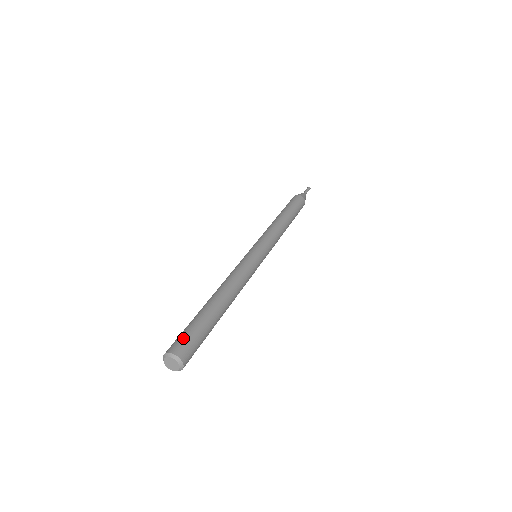
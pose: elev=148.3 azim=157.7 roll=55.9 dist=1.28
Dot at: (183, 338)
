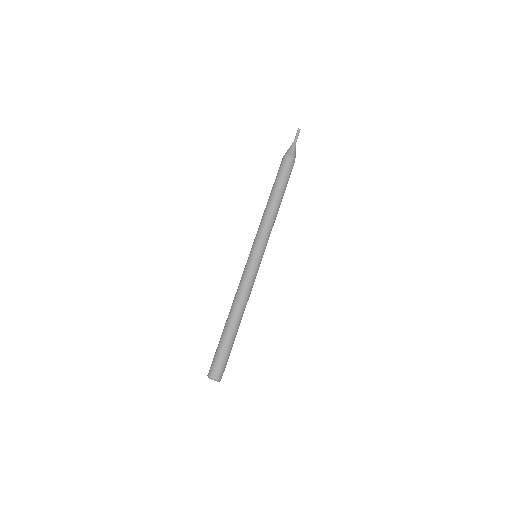
Dot at: (220, 365)
